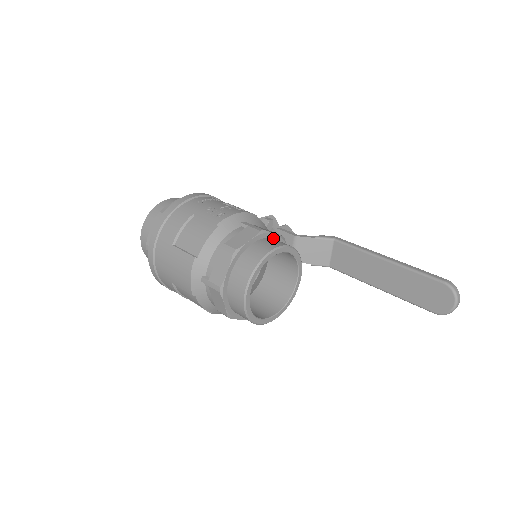
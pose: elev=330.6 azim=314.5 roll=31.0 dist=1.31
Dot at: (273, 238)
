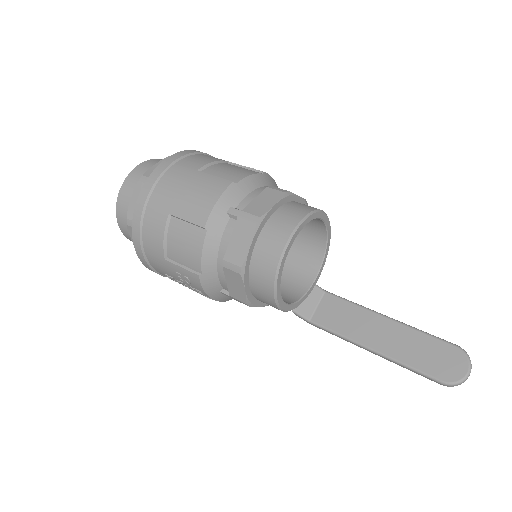
Dot at: occluded
